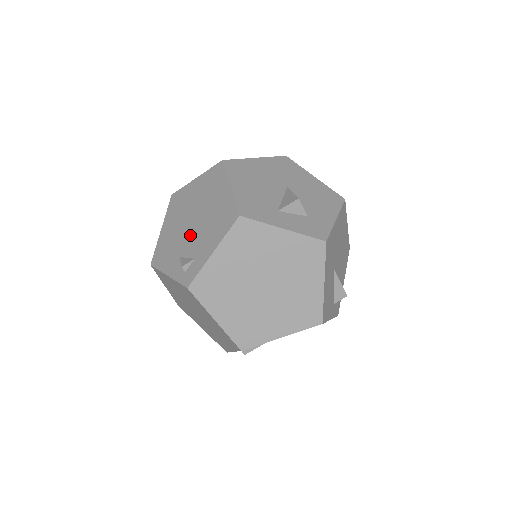
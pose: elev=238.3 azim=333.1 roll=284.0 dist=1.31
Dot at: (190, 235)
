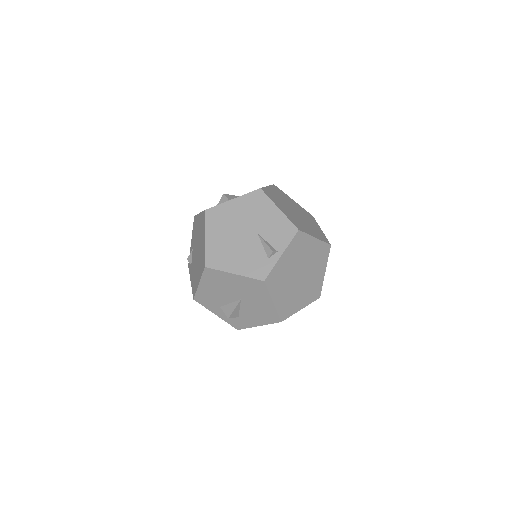
Dot at: (195, 253)
